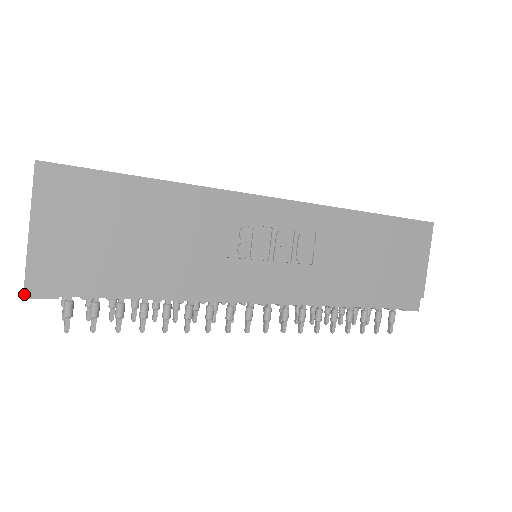
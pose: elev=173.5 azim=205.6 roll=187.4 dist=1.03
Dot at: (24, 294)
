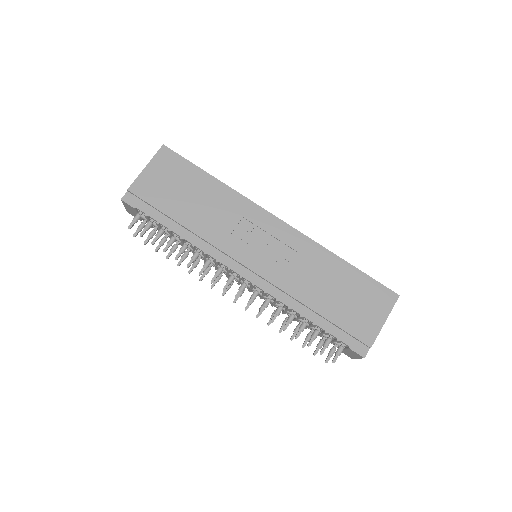
Dot at: (122, 198)
